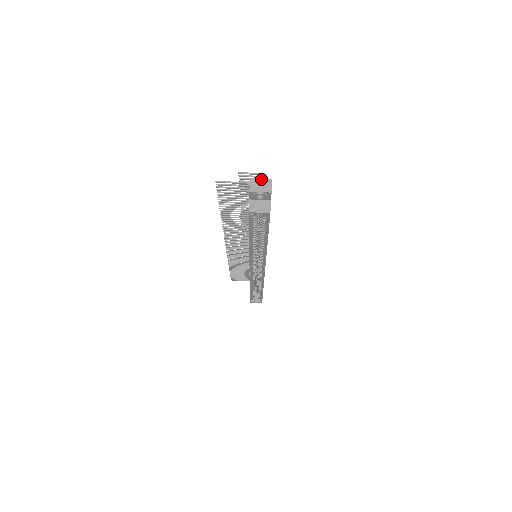
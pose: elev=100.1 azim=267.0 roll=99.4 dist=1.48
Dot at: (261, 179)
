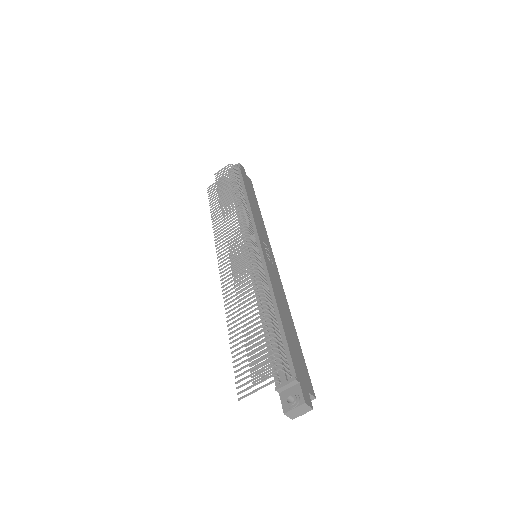
Dot at: (294, 409)
